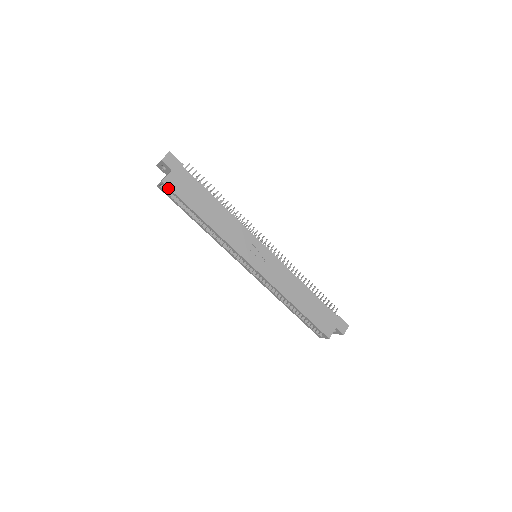
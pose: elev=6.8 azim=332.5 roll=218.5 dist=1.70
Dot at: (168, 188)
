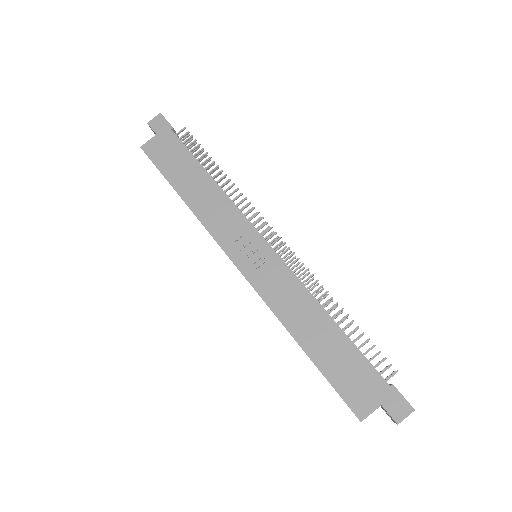
Dot at: (147, 155)
